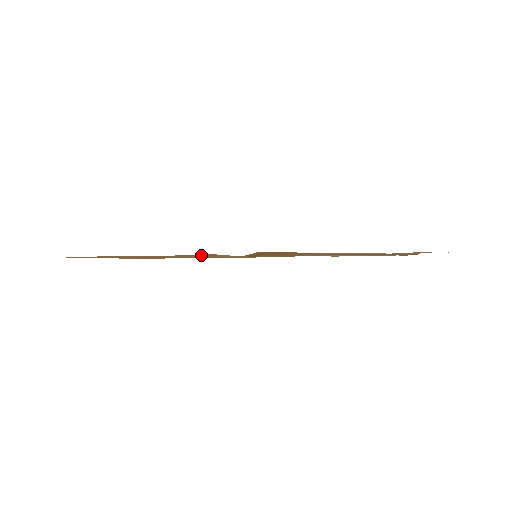
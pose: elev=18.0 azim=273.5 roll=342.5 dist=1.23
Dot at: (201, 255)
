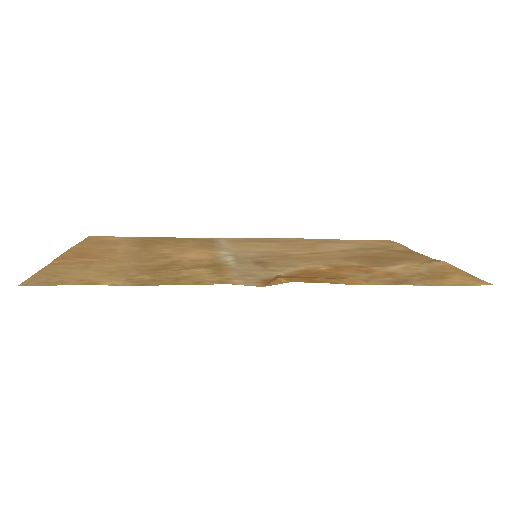
Dot at: (199, 266)
